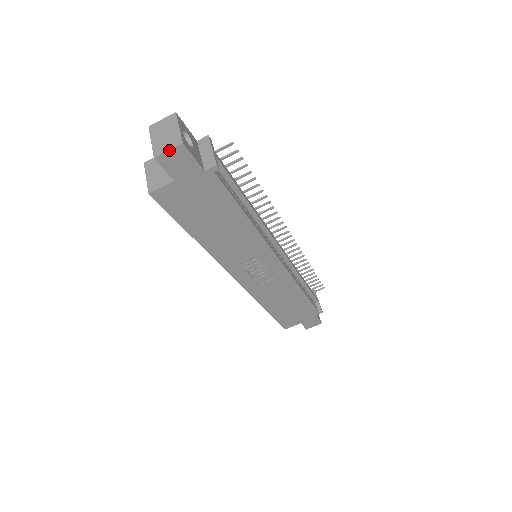
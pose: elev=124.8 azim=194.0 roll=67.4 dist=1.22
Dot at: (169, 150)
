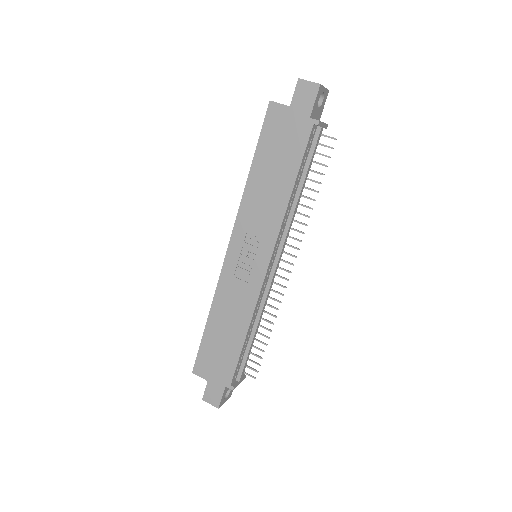
Dot at: (310, 81)
